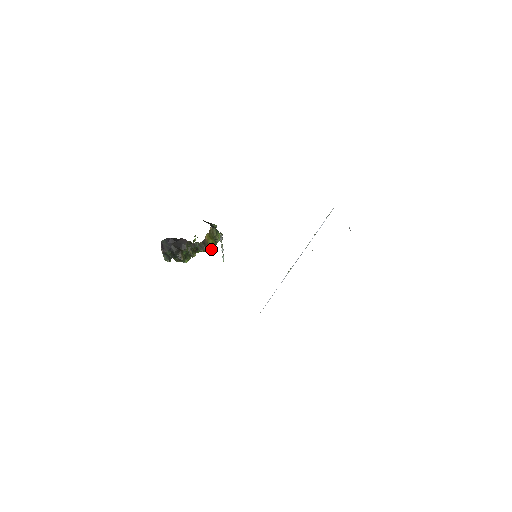
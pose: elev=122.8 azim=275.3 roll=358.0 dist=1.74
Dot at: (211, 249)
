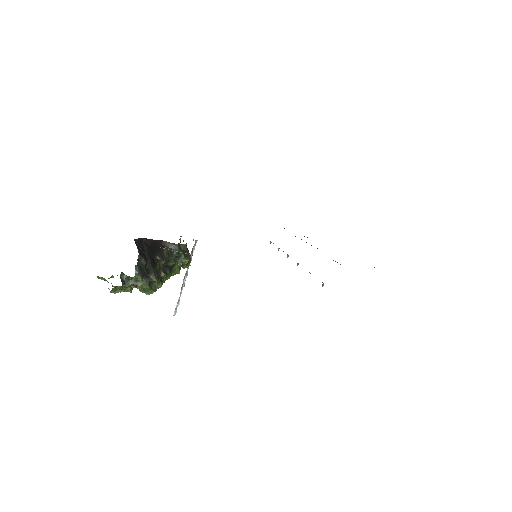
Dot at: (188, 266)
